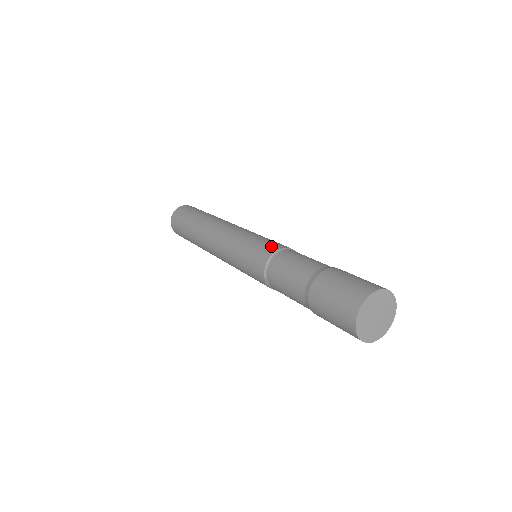
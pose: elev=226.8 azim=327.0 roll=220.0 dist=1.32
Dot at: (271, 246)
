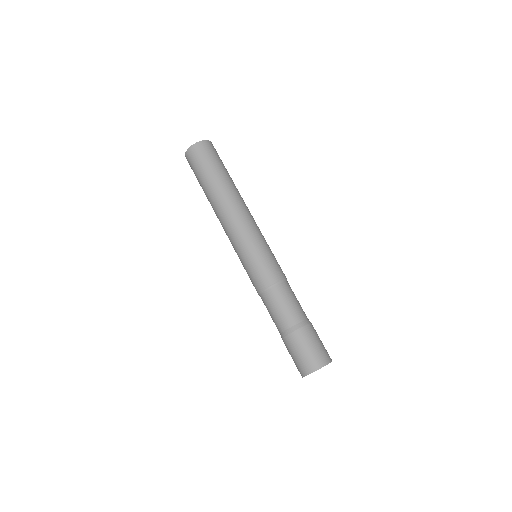
Dot at: (280, 271)
